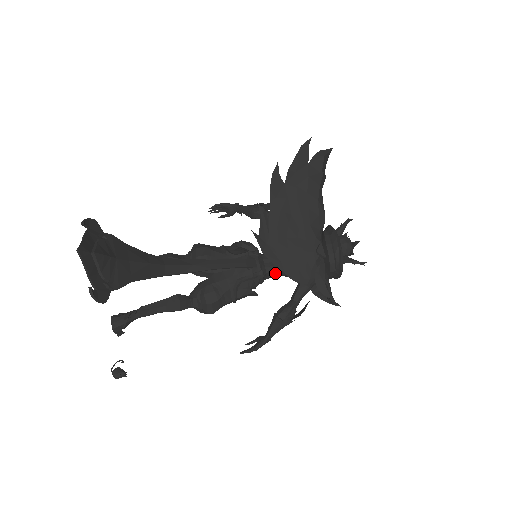
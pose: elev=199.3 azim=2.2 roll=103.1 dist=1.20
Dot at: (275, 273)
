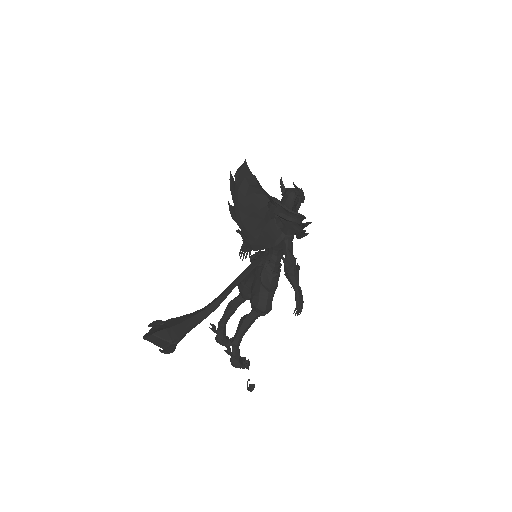
Dot at: (275, 253)
